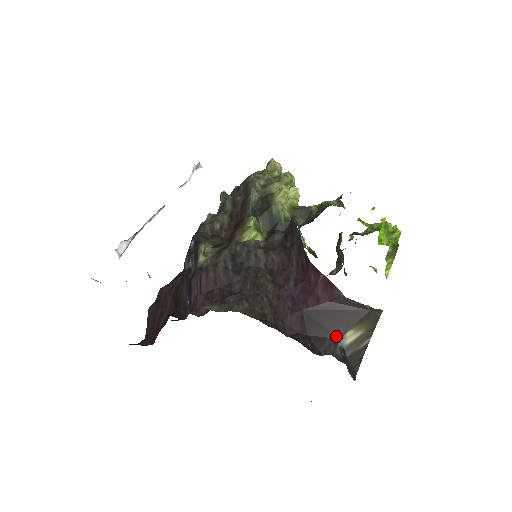
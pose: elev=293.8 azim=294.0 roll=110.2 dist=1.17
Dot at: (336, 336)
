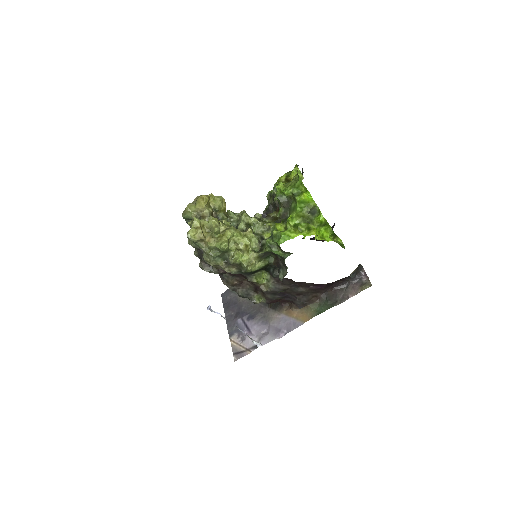
Dot at: (347, 277)
